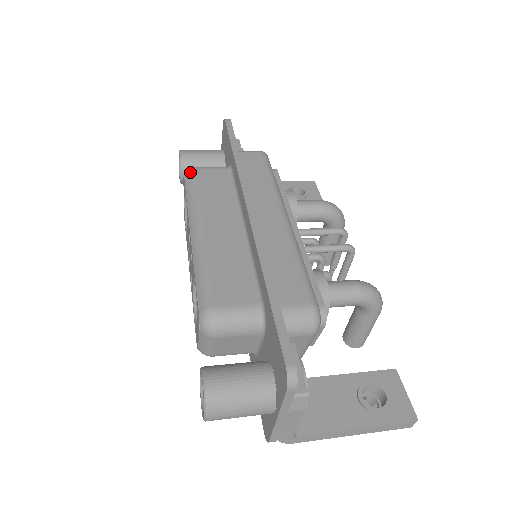
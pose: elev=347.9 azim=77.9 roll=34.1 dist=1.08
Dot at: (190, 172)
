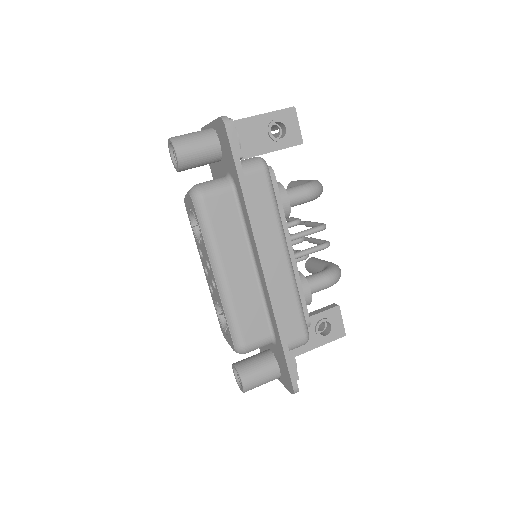
Dot at: (199, 202)
